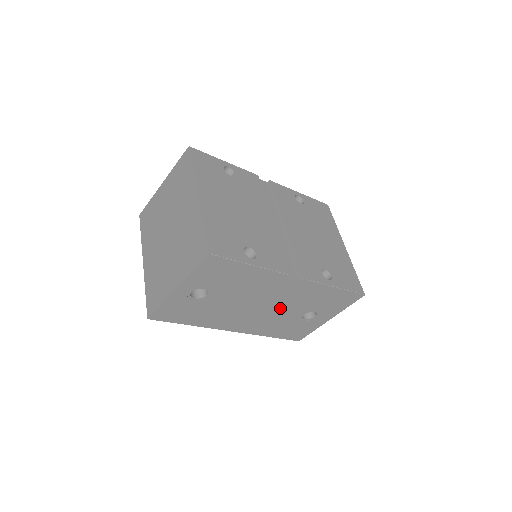
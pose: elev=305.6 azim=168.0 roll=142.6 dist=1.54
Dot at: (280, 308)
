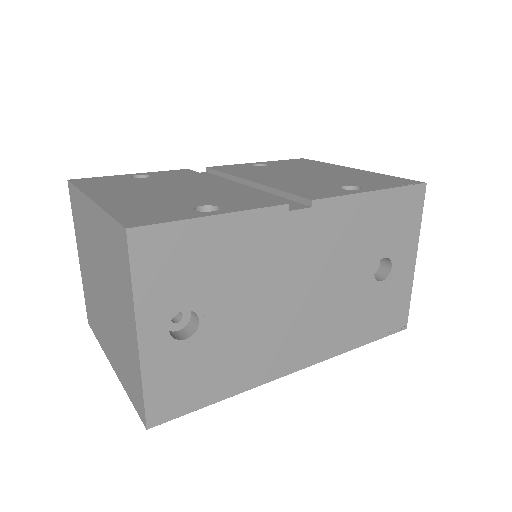
Dot at: (330, 281)
